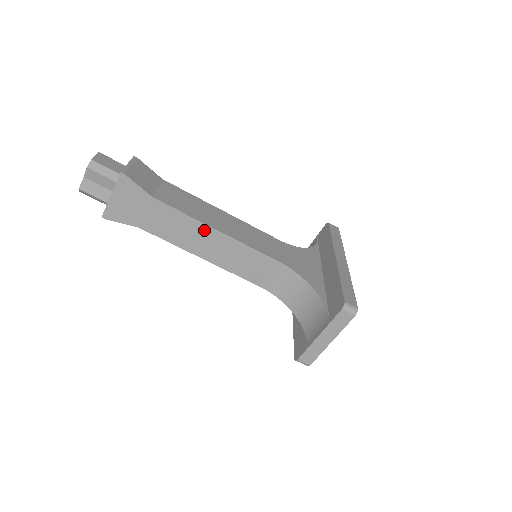
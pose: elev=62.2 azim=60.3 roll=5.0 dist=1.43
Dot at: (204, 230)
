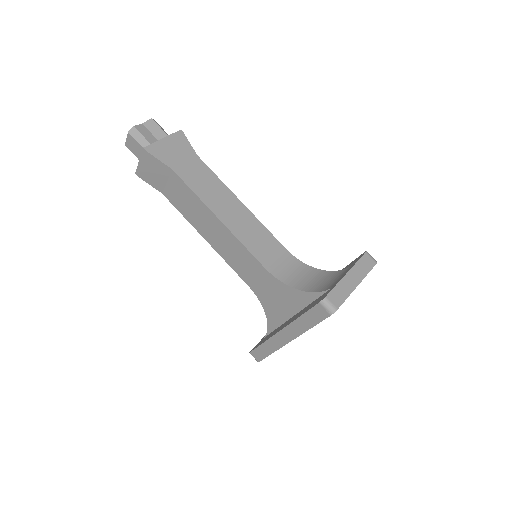
Dot at: (230, 196)
